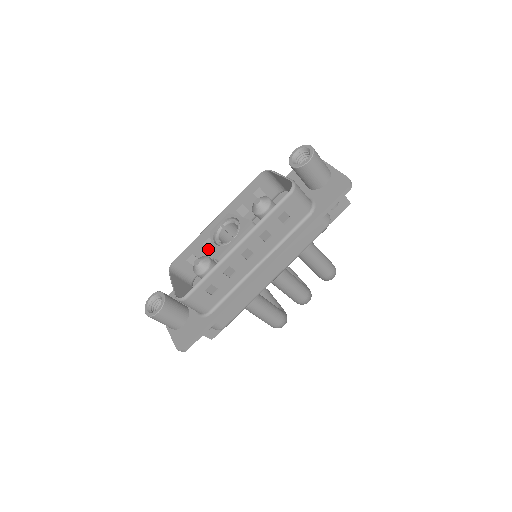
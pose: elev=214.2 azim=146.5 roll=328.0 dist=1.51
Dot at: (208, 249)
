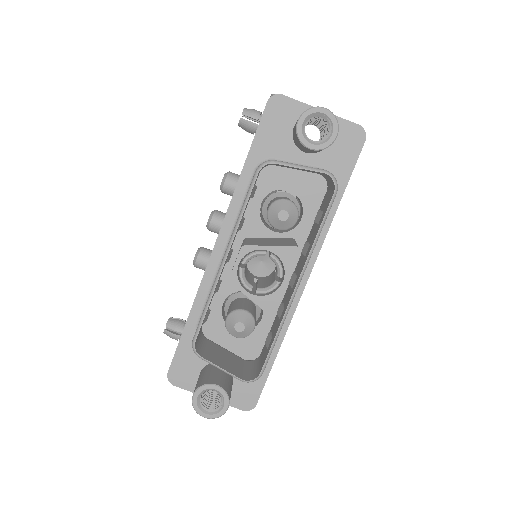
Dot at: occluded
